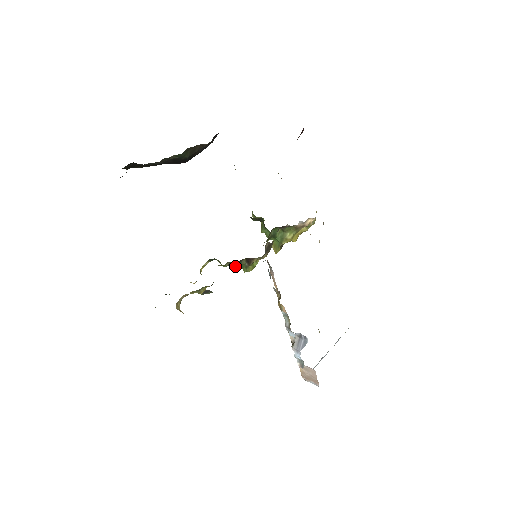
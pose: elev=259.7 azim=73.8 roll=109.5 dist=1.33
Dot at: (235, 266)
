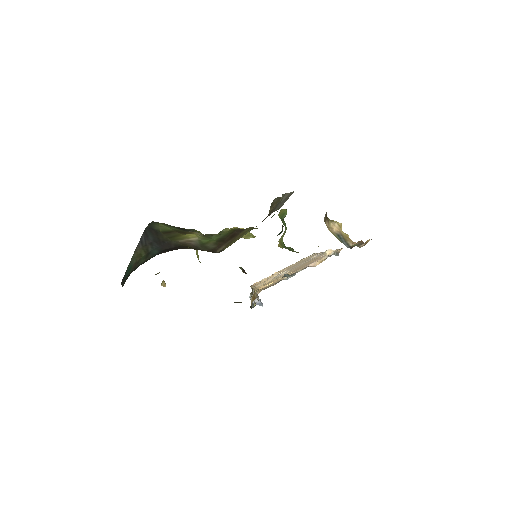
Dot at: occluded
